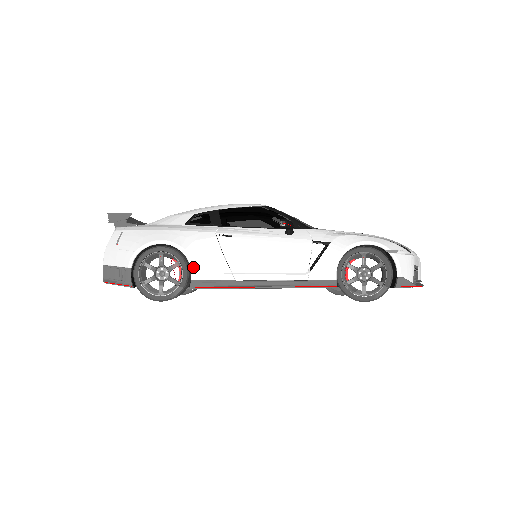
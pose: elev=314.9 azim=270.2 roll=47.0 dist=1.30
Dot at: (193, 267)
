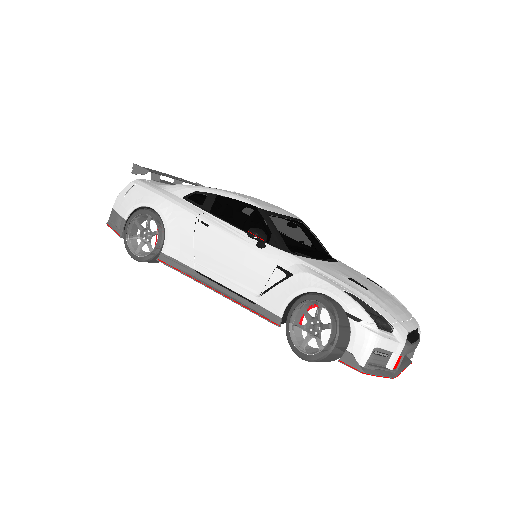
Dot at: (166, 241)
